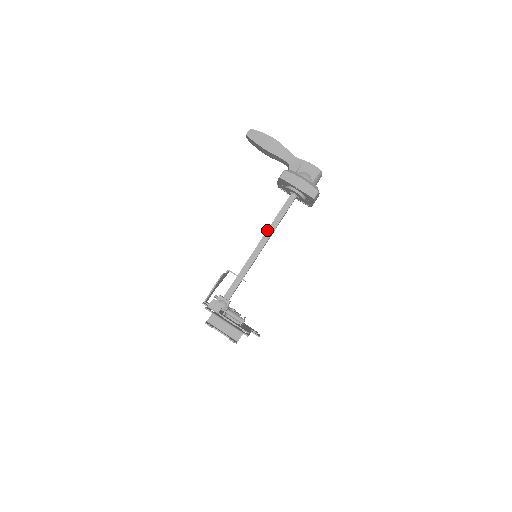
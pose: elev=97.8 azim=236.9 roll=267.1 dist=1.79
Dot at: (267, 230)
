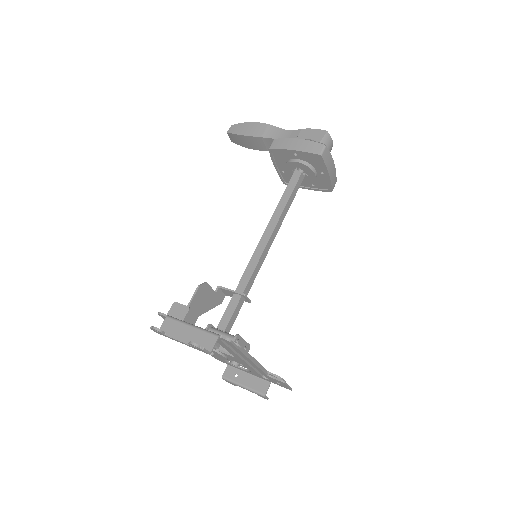
Dot at: (269, 222)
